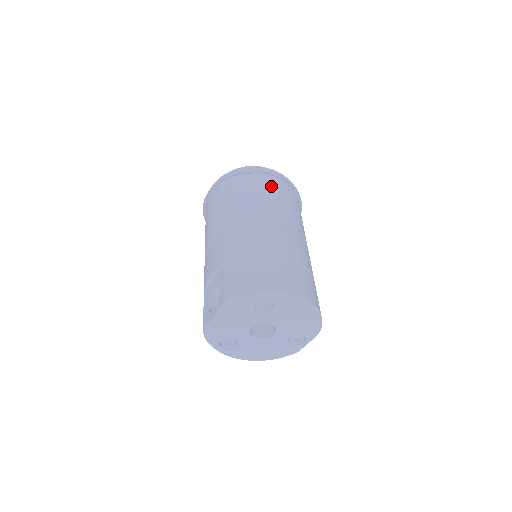
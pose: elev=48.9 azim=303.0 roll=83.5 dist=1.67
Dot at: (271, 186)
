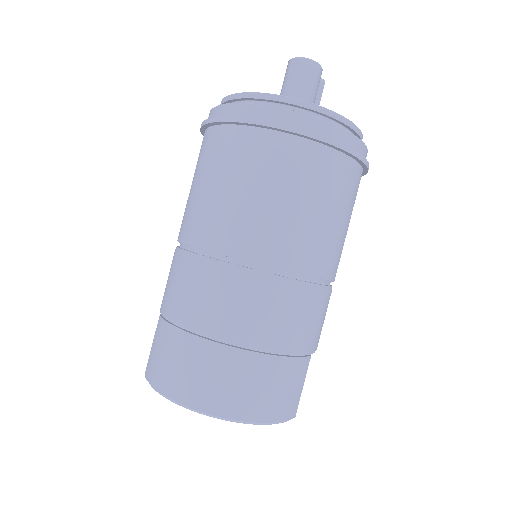
Dot at: (256, 162)
